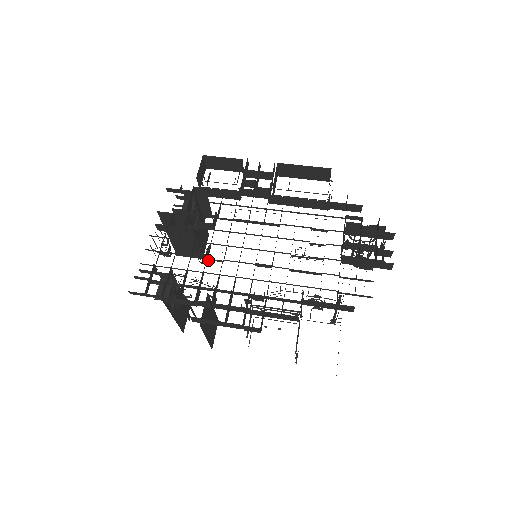
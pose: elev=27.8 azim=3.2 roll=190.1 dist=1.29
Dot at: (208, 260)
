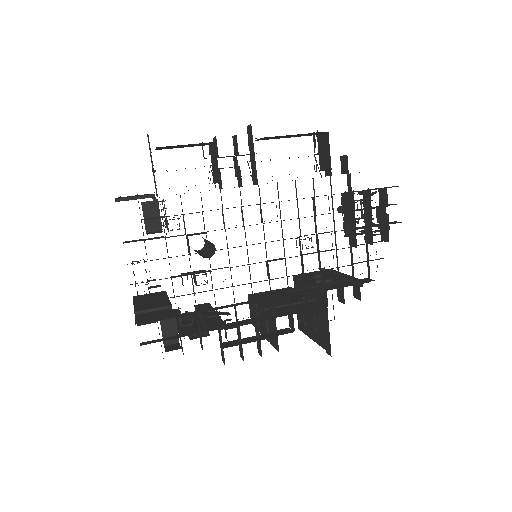
Dot at: occluded
